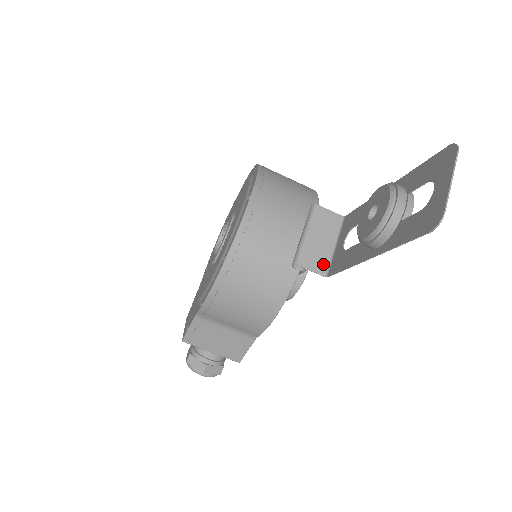
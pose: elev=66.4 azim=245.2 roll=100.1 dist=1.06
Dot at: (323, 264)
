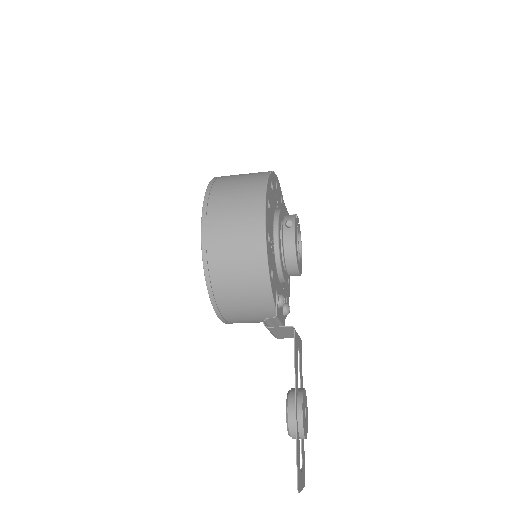
Dot at: occluded
